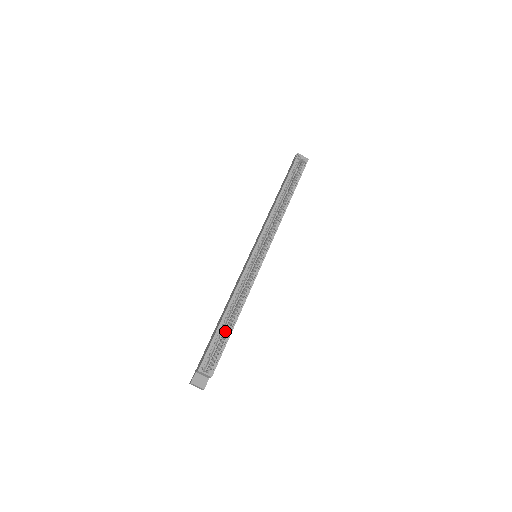
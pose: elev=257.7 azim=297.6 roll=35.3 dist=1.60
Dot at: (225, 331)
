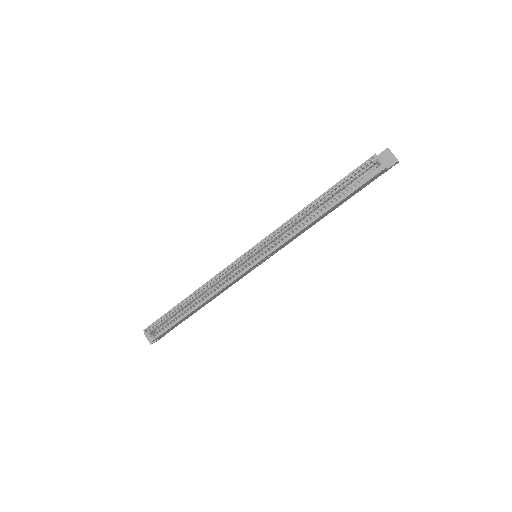
Dot at: occluded
